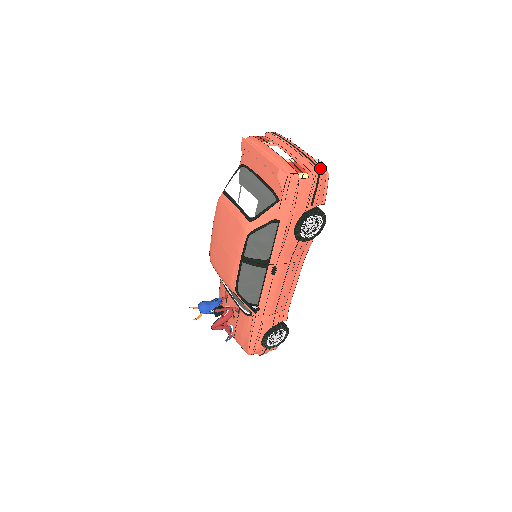
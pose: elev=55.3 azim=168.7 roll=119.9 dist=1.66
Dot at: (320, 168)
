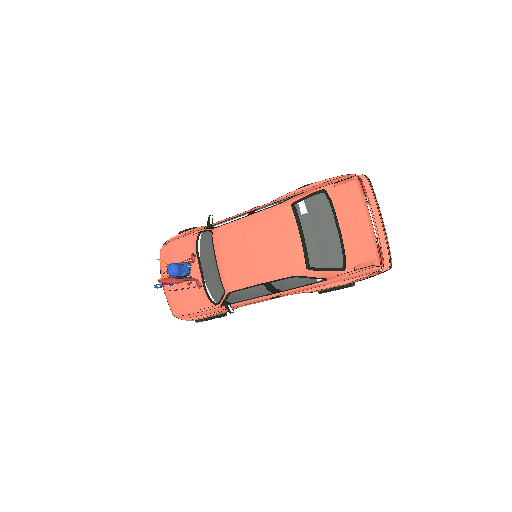
Dot at: occluded
